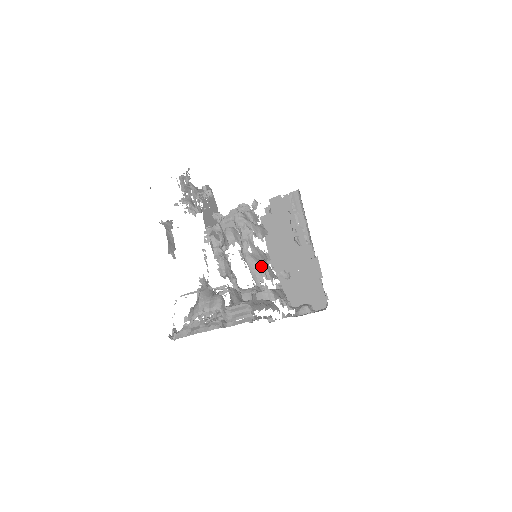
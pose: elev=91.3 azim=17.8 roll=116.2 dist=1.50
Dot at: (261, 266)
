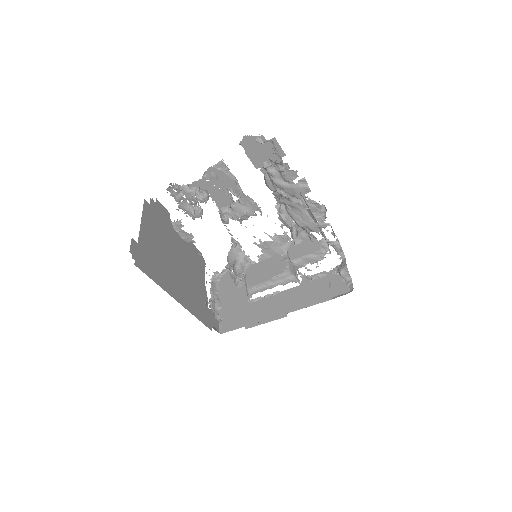
Dot at: (299, 224)
